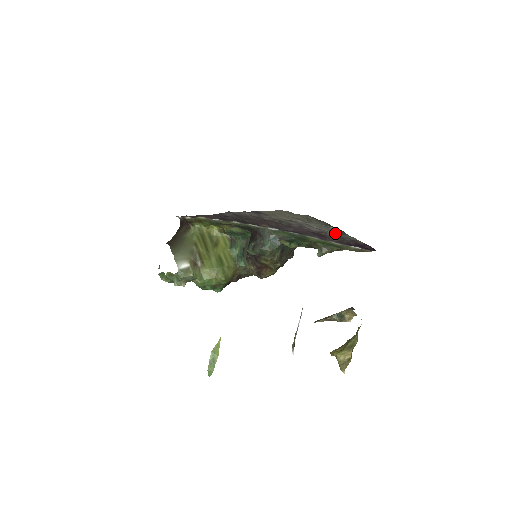
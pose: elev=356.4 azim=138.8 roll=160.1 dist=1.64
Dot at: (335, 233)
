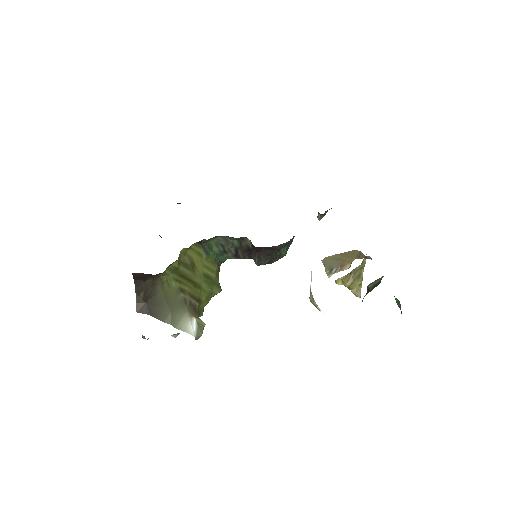
Dot at: occluded
